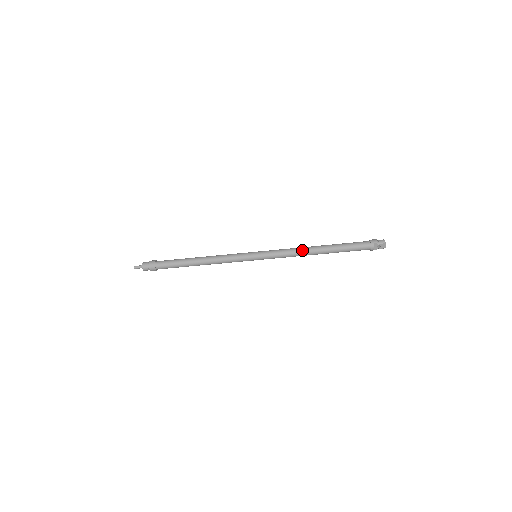
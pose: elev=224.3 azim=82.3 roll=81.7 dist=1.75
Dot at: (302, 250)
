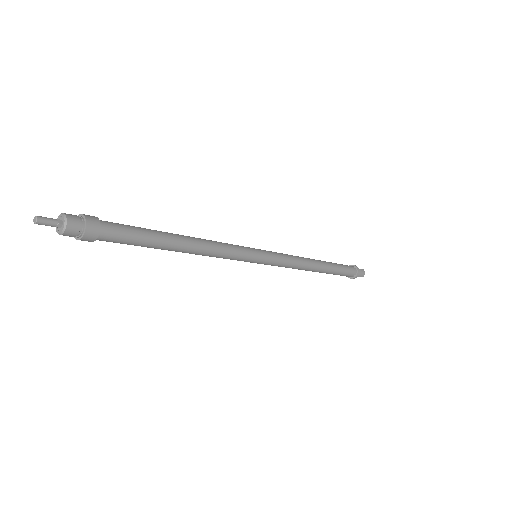
Dot at: (306, 268)
